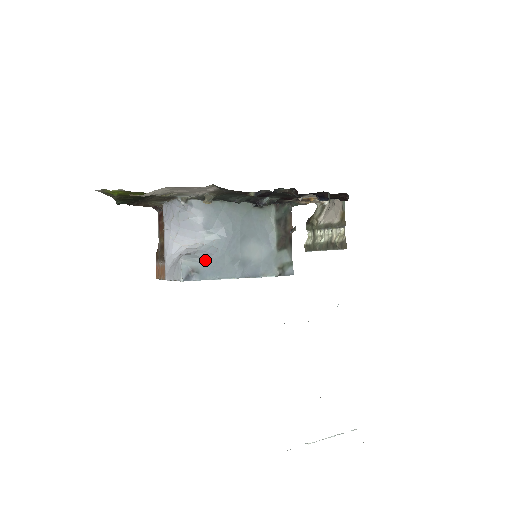
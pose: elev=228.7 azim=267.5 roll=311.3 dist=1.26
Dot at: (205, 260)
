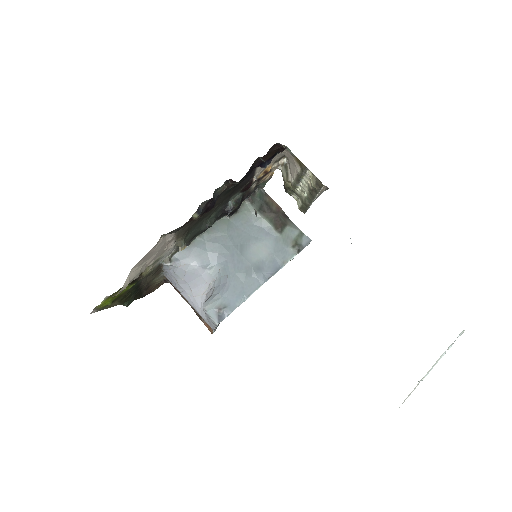
Dot at: (223, 292)
